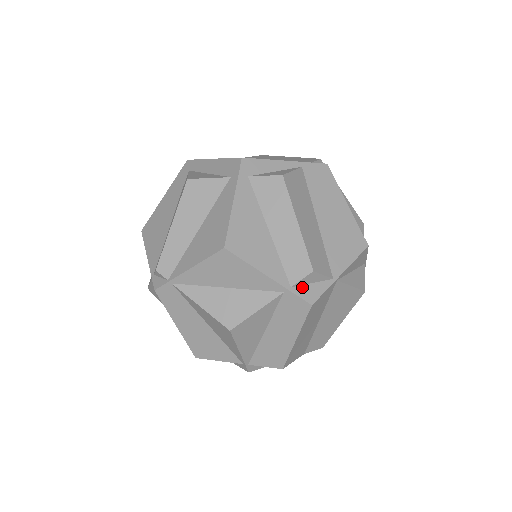
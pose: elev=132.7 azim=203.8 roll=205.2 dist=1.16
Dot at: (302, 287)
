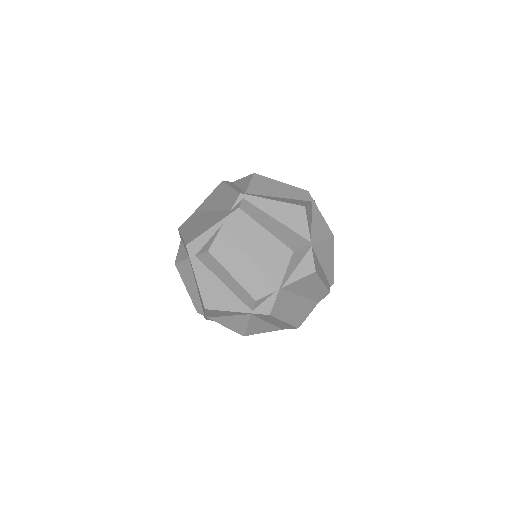
Dot at: (259, 307)
